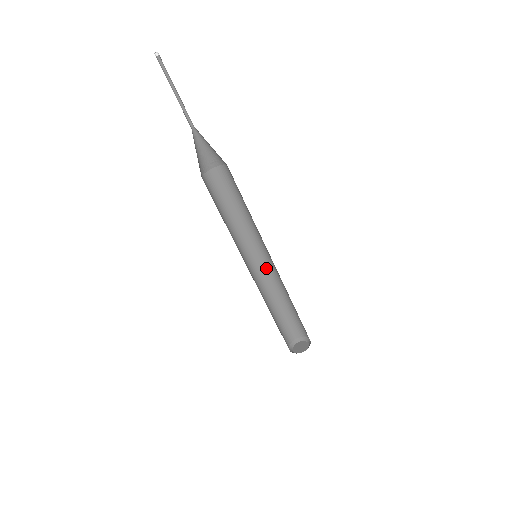
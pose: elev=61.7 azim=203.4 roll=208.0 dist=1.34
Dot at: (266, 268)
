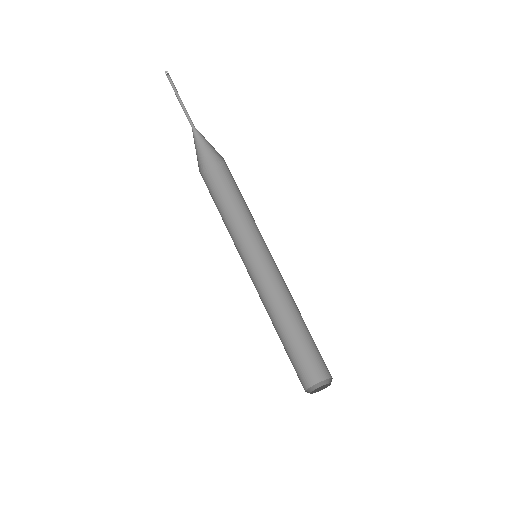
Dot at: (275, 278)
